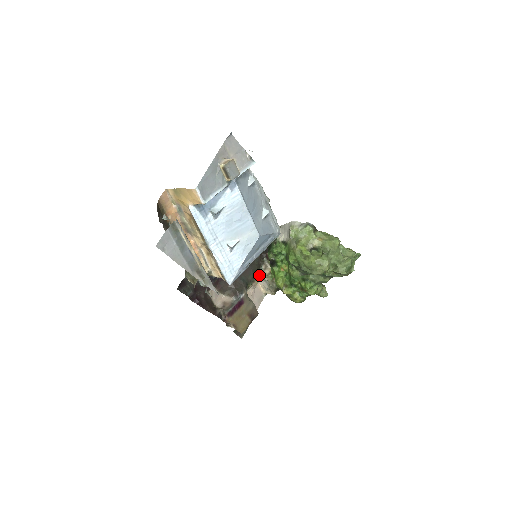
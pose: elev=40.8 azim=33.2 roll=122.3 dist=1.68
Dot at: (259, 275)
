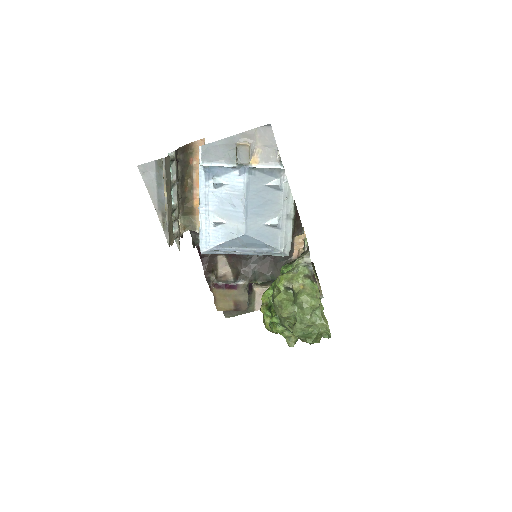
Dot at: occluded
